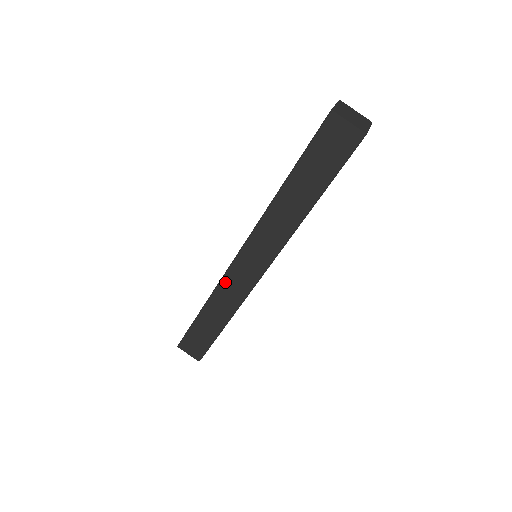
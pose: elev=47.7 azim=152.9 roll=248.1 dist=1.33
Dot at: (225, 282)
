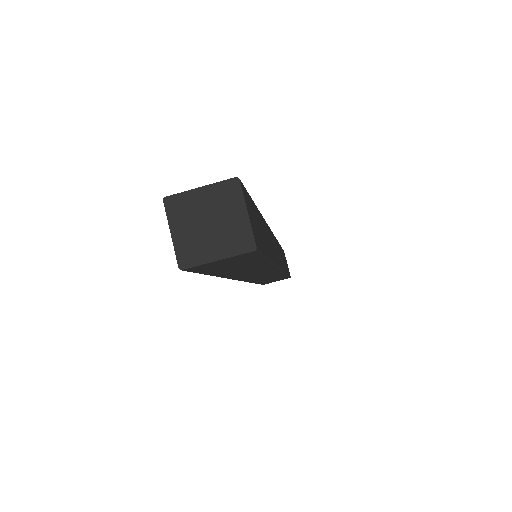
Dot at: occluded
